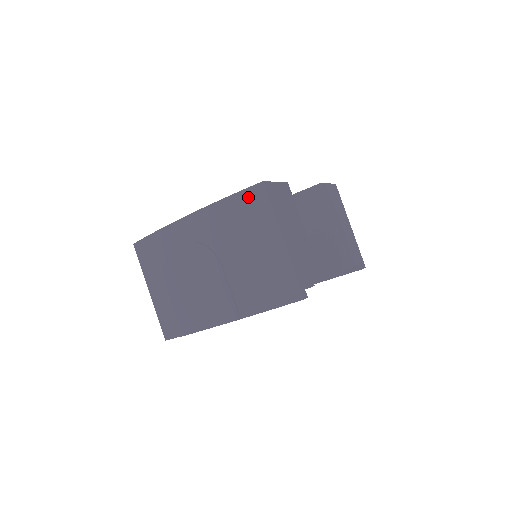
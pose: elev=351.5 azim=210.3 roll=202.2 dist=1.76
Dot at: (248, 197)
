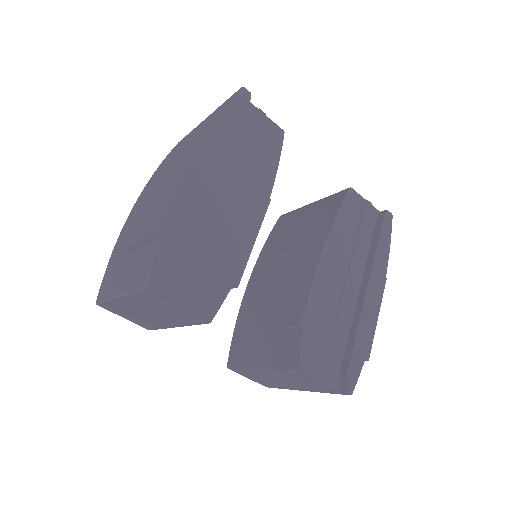
Dot at: (173, 149)
